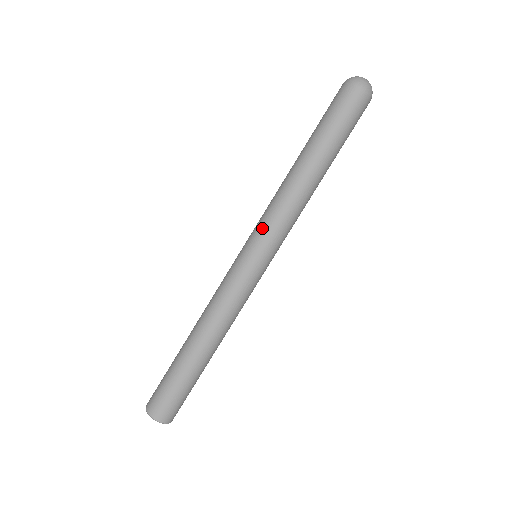
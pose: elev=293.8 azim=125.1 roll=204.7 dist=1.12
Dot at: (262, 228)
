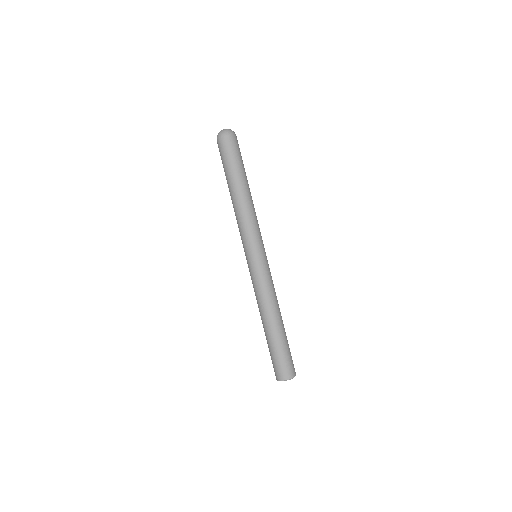
Dot at: (249, 239)
